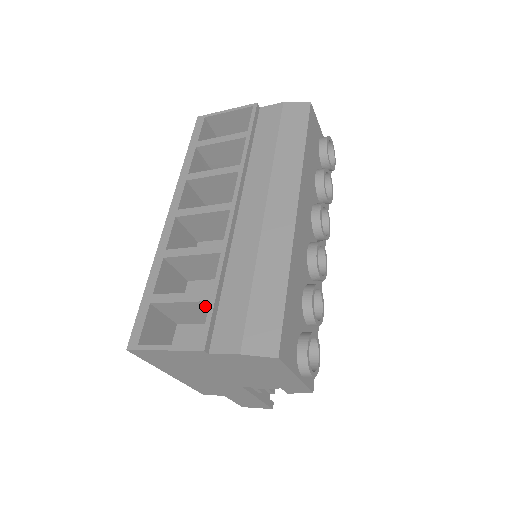
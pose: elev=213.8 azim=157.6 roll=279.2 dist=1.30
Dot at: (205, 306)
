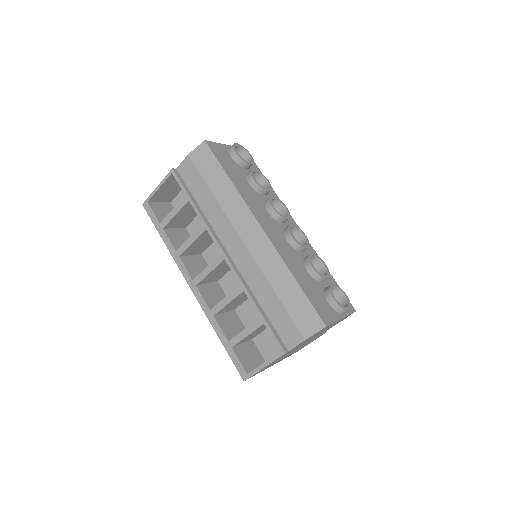
Dot at: (262, 326)
